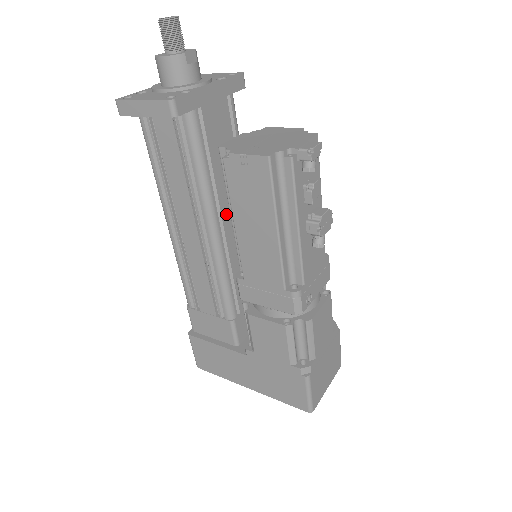
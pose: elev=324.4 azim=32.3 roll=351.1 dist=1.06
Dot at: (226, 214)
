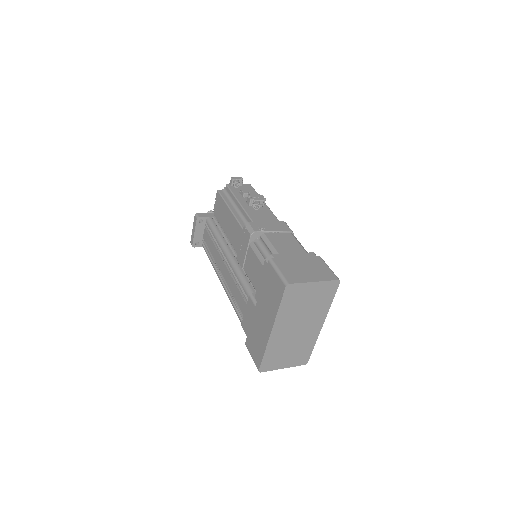
Dot at: occluded
